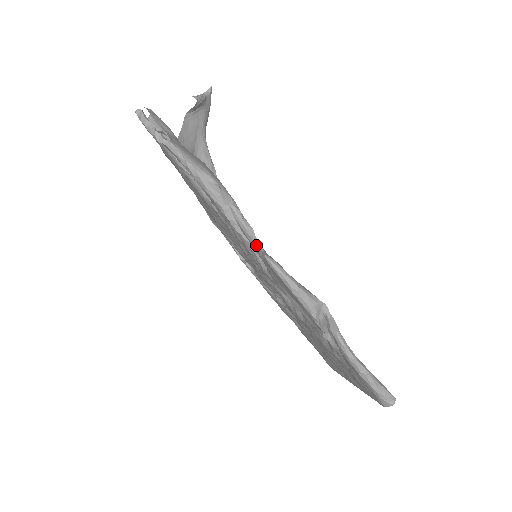
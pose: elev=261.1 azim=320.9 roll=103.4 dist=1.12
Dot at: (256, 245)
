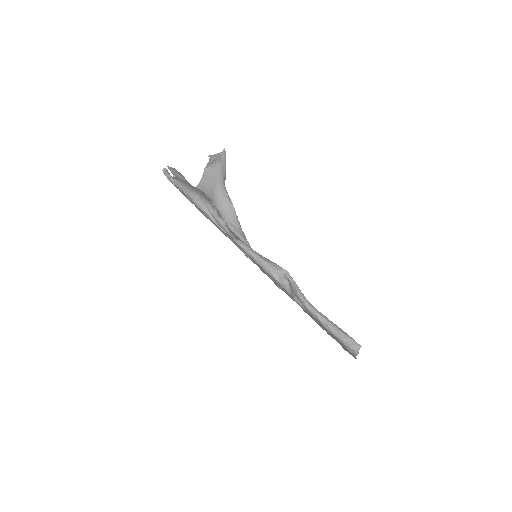
Dot at: (229, 234)
